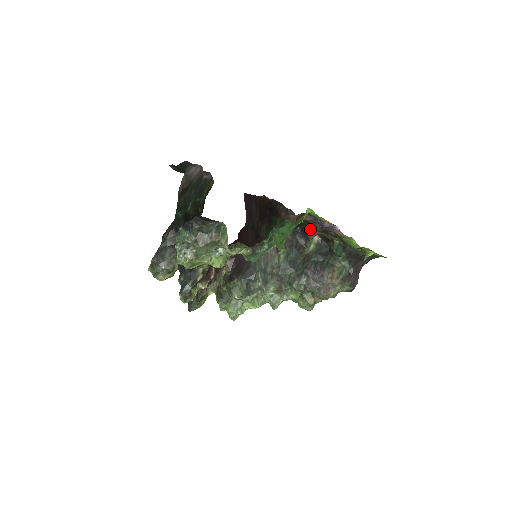
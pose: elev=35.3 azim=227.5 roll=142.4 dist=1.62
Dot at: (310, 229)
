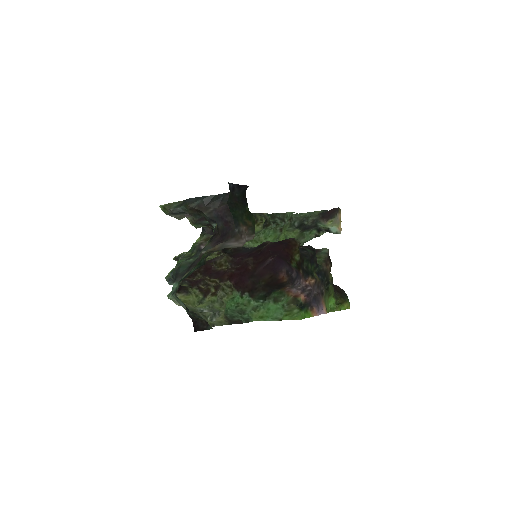
Dot at: occluded
